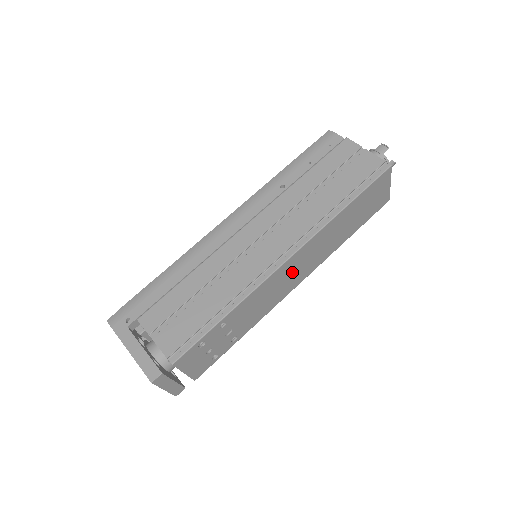
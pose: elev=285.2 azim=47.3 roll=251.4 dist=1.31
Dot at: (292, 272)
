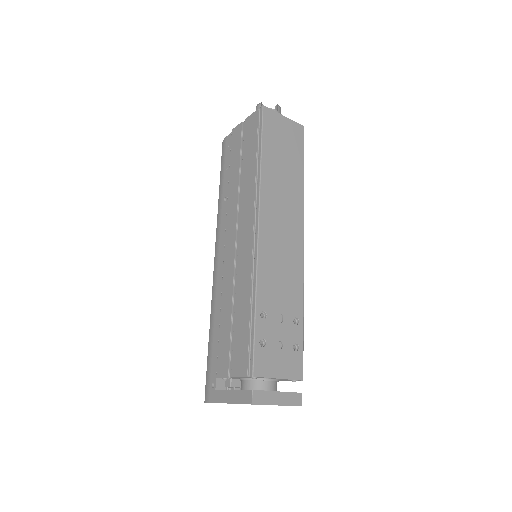
Dot at: (279, 234)
